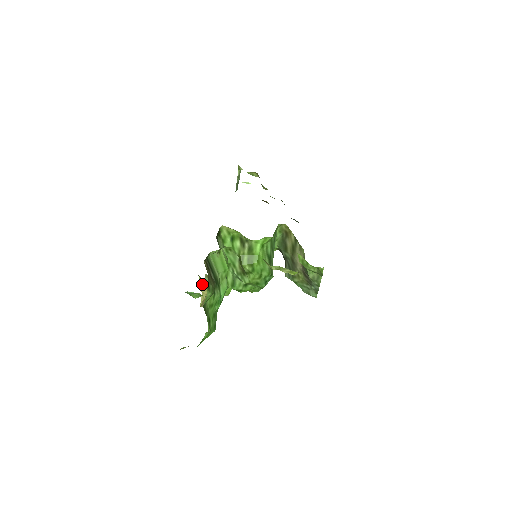
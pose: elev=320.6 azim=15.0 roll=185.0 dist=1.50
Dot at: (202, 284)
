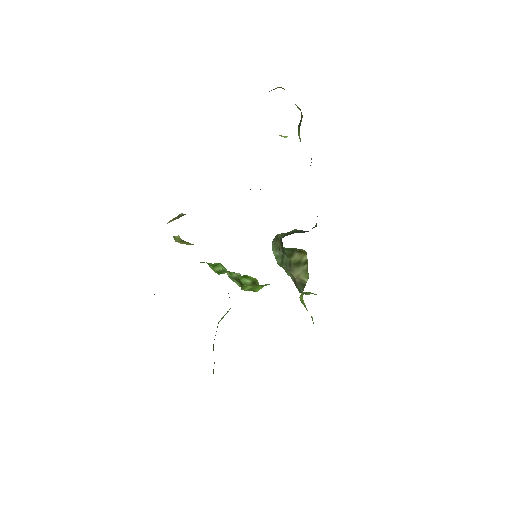
Dot at: (179, 240)
